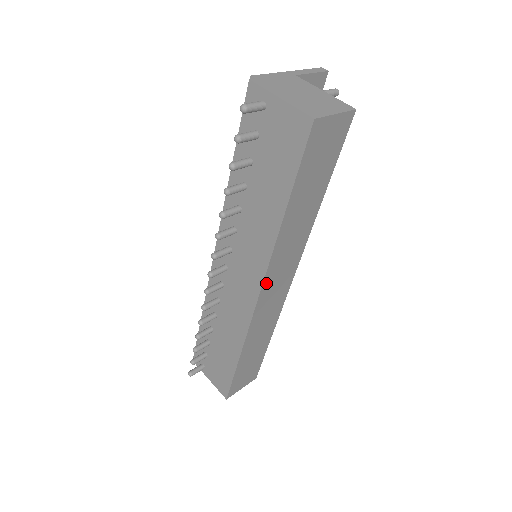
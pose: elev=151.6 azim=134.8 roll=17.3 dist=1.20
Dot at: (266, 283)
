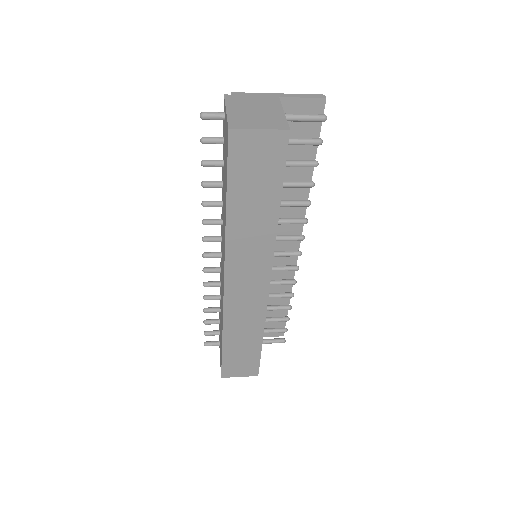
Dot at: (229, 274)
